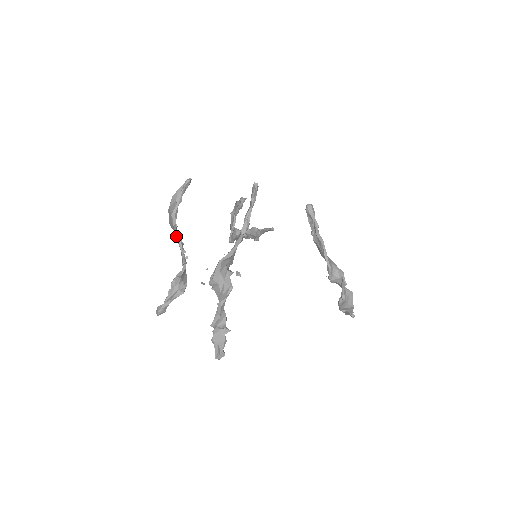
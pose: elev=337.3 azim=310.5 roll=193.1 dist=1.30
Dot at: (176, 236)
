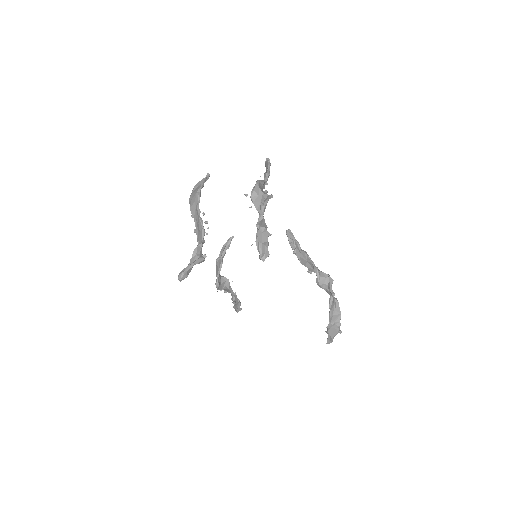
Dot at: (198, 212)
